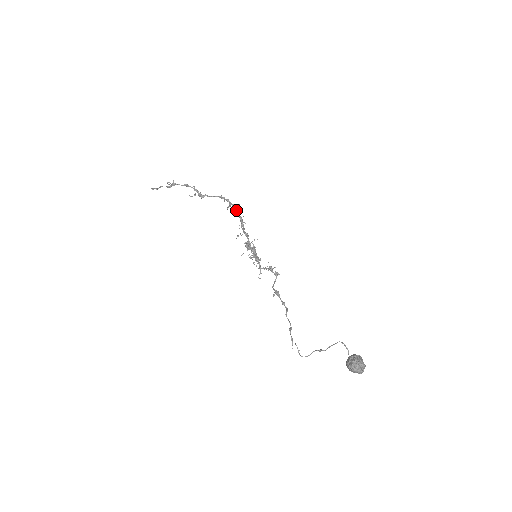
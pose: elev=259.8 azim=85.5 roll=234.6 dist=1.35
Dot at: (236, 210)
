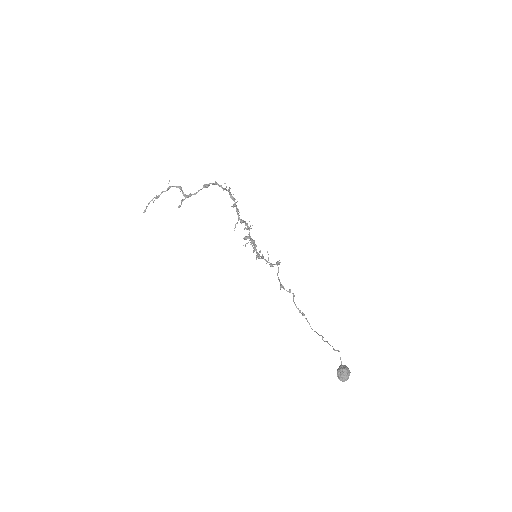
Dot at: (224, 189)
